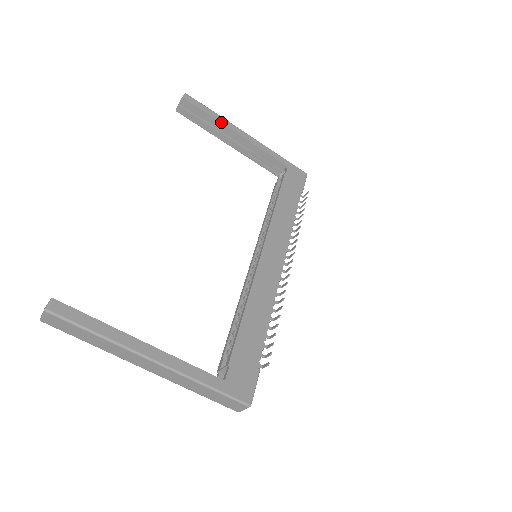
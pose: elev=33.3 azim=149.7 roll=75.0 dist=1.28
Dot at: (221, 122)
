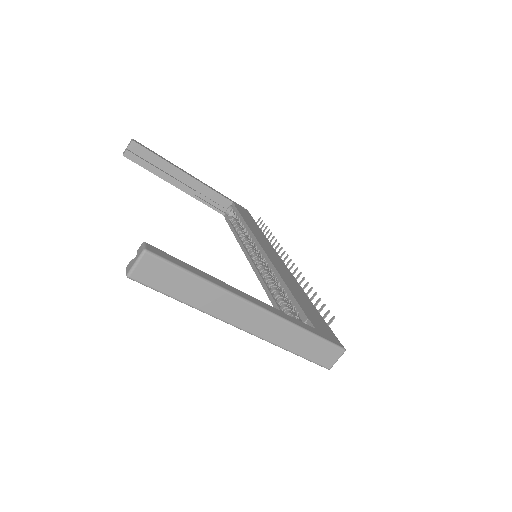
Dot at: (170, 163)
